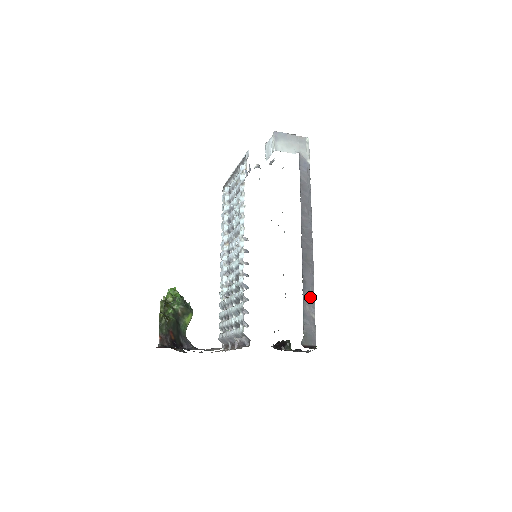
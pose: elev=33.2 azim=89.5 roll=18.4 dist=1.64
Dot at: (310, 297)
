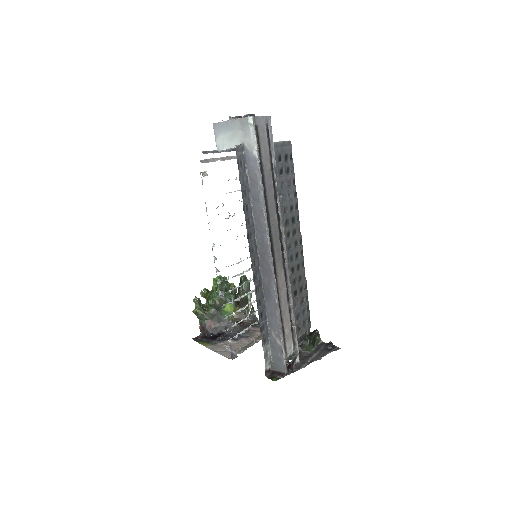
Dot at: (275, 323)
